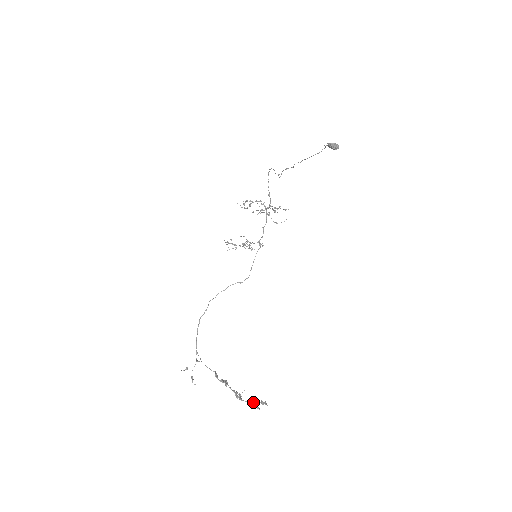
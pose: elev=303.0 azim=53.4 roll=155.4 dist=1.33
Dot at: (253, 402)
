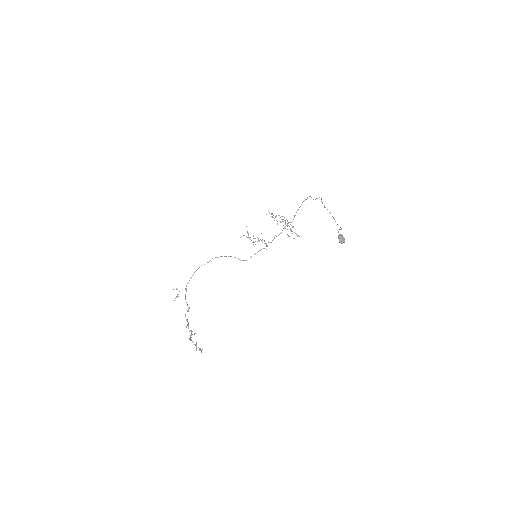
Dot at: (196, 345)
